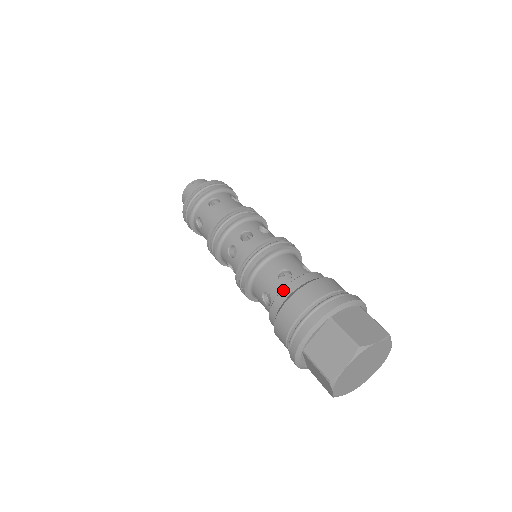
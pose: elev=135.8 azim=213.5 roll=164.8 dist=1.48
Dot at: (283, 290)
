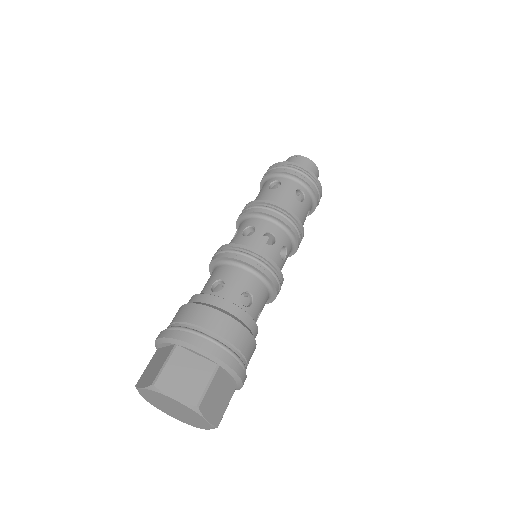
Dot at: (198, 294)
